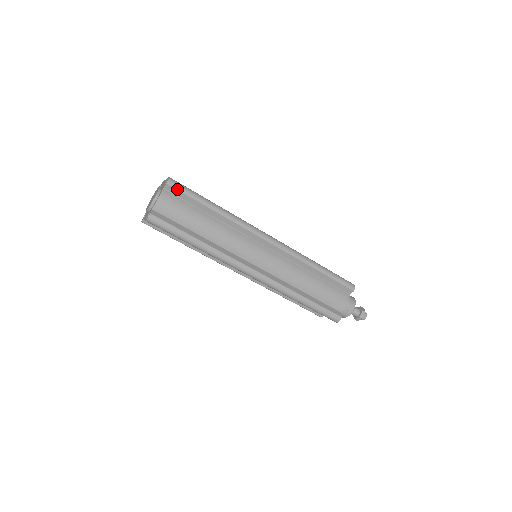
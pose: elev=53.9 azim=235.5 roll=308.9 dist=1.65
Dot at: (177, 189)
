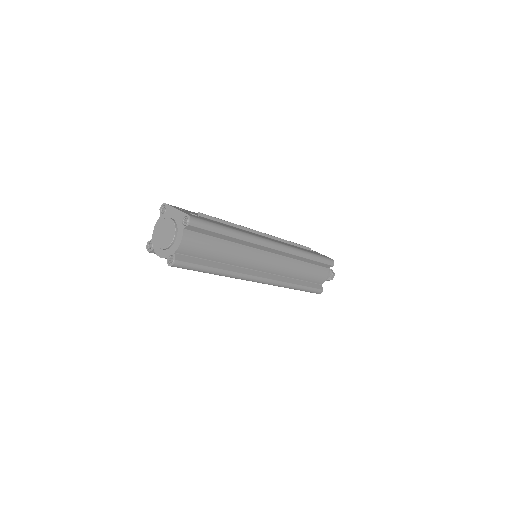
Dot at: (198, 227)
